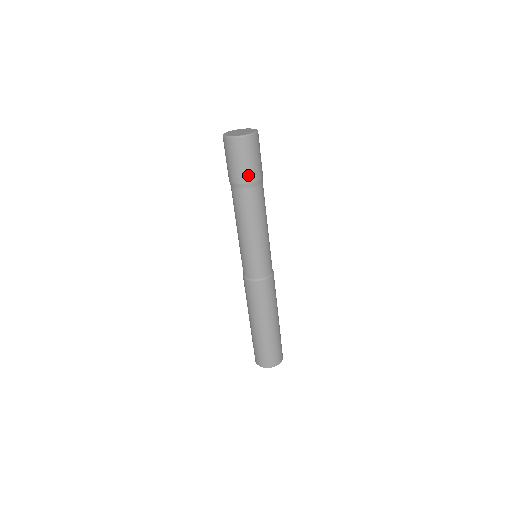
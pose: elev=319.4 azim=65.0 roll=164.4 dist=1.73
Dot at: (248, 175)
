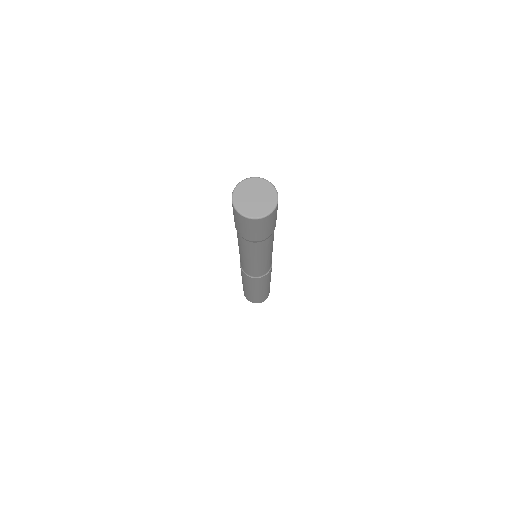
Dot at: (255, 238)
